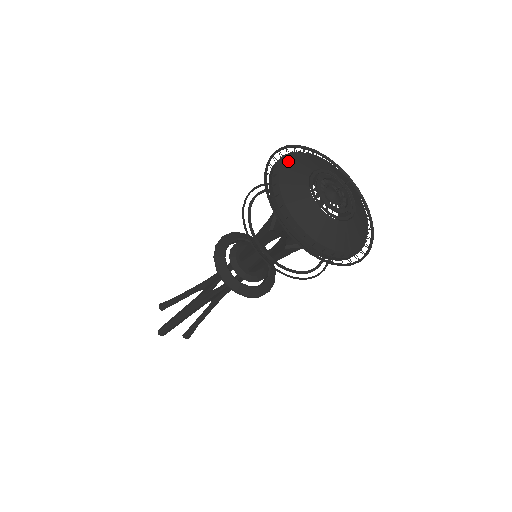
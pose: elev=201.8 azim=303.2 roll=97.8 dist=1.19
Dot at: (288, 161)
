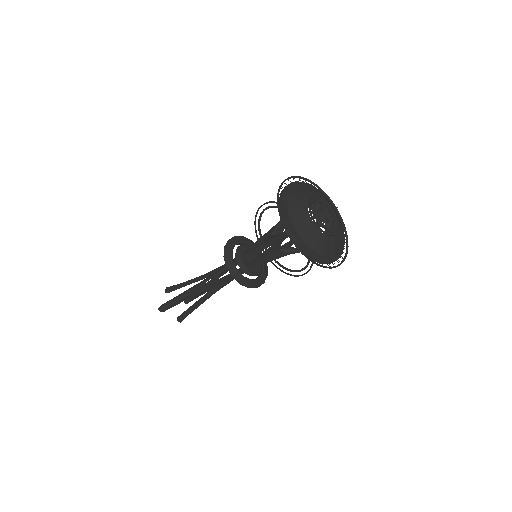
Dot at: (298, 185)
